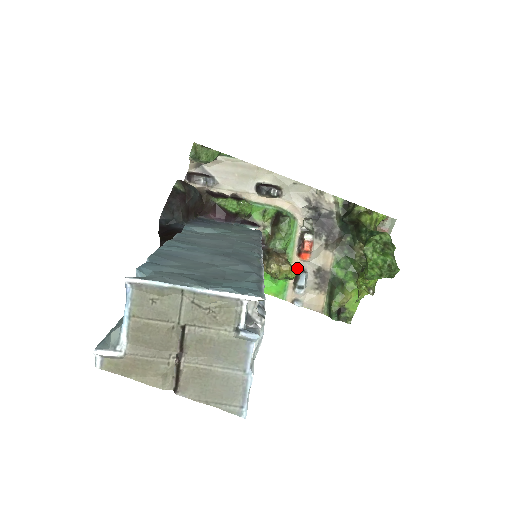
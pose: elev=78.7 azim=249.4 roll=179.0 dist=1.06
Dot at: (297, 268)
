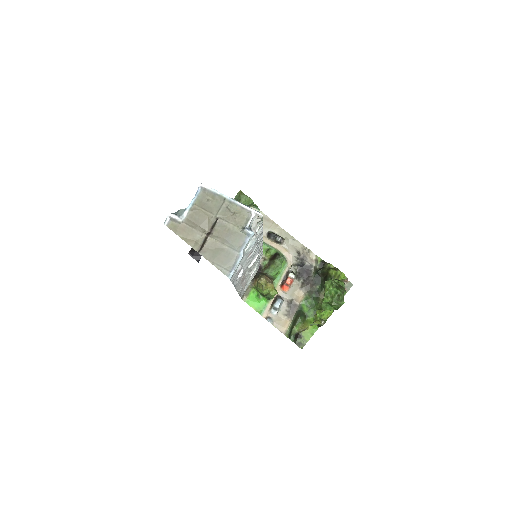
Dot at: (277, 295)
